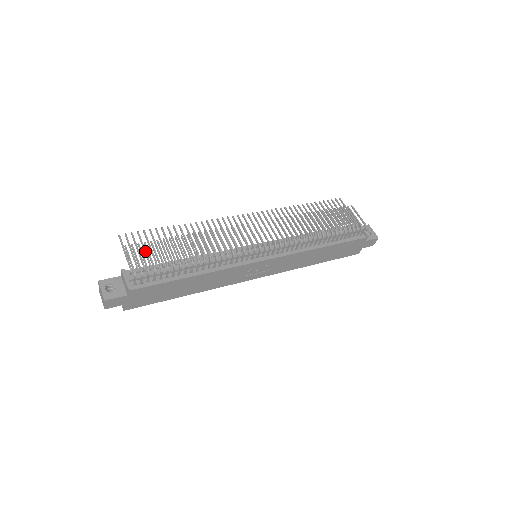
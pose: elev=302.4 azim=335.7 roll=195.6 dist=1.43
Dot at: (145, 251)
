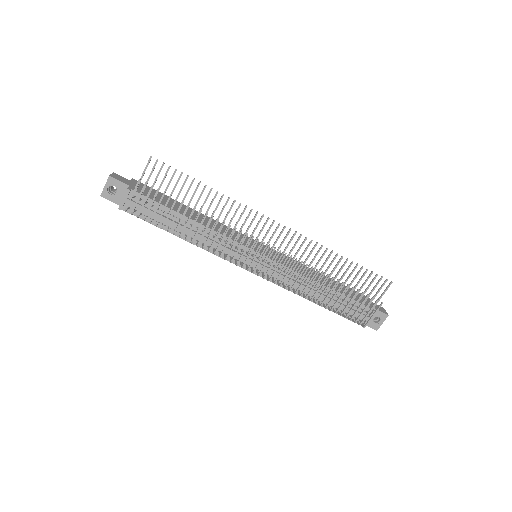
Dot at: occluded
